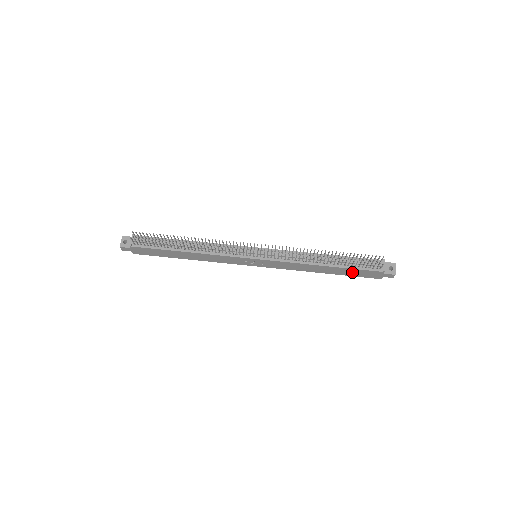
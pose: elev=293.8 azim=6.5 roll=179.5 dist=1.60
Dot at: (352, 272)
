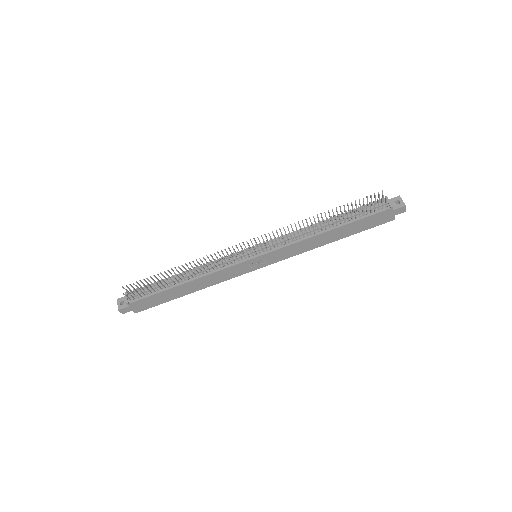
Dot at: (360, 225)
